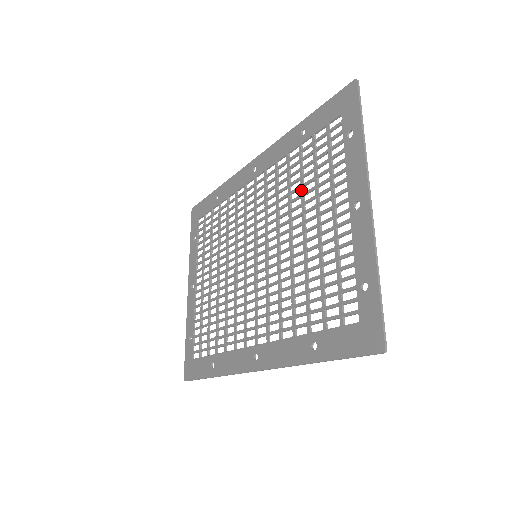
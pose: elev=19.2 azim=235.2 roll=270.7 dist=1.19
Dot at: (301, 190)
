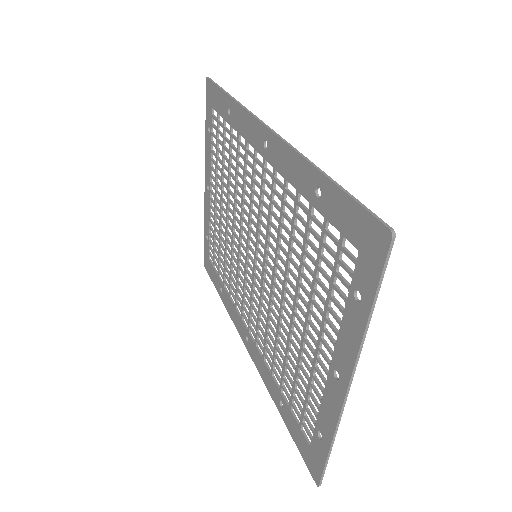
Dot at: (300, 266)
